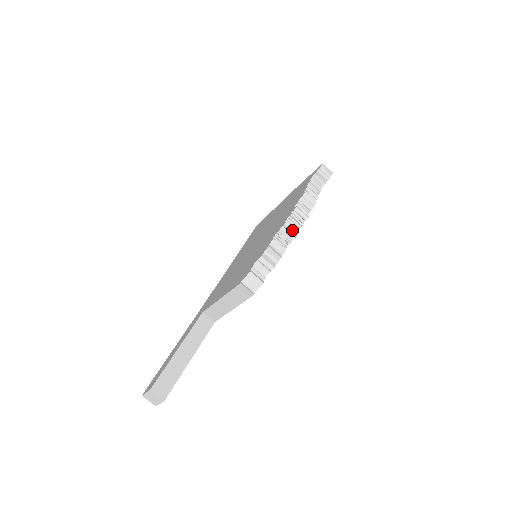
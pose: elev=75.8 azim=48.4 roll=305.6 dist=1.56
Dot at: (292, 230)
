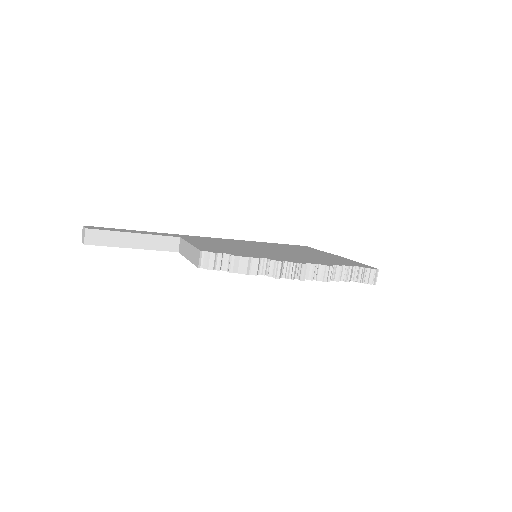
Dot at: (279, 271)
